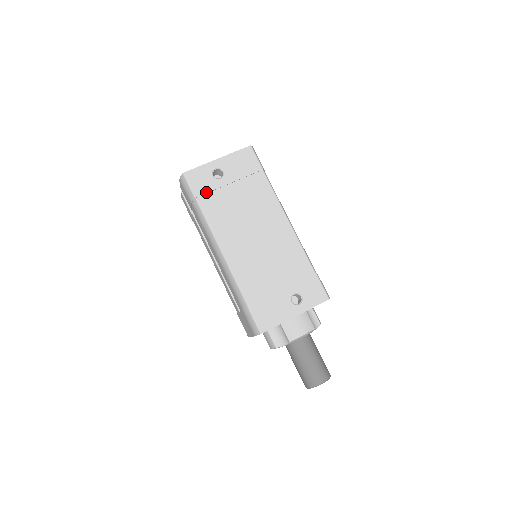
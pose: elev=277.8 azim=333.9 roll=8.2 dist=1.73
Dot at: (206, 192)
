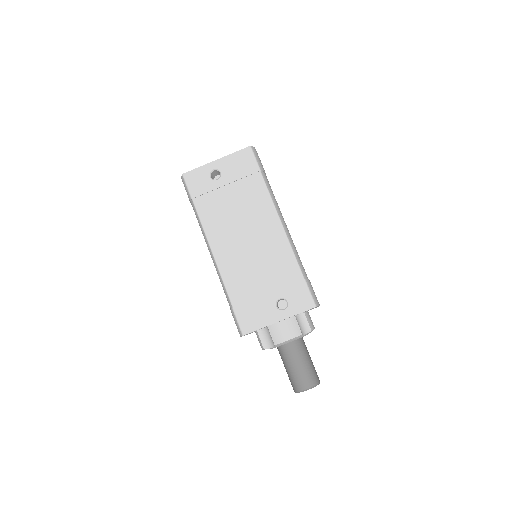
Dot at: (202, 193)
